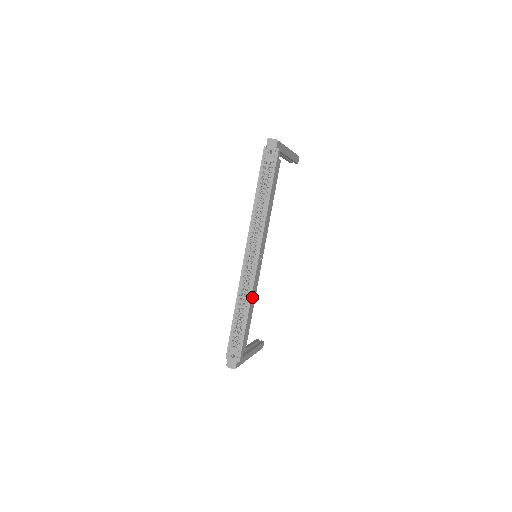
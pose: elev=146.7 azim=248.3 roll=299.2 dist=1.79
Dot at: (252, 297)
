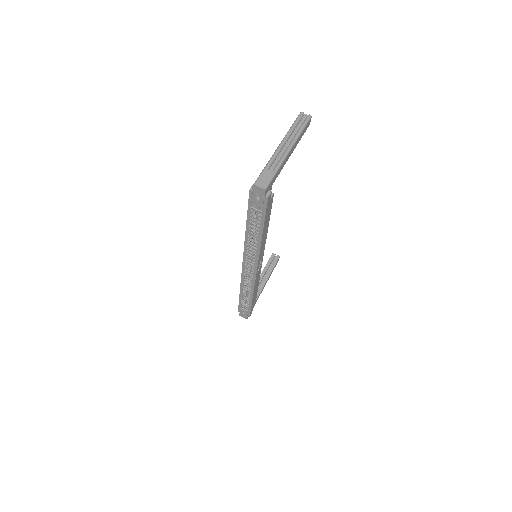
Dot at: (255, 287)
